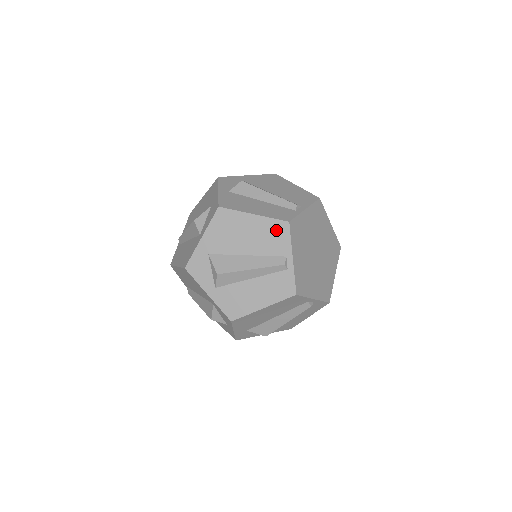
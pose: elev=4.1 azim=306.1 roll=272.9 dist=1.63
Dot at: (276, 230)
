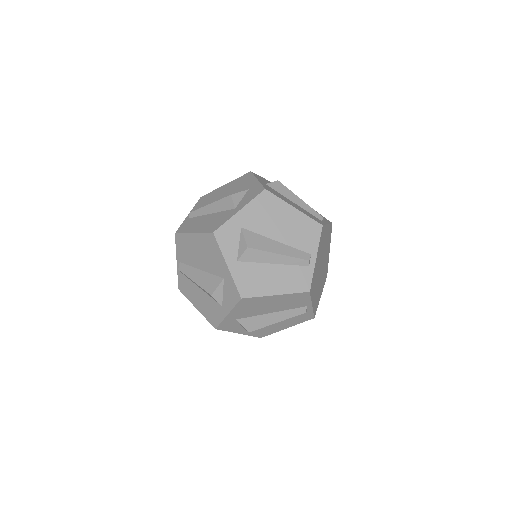
Dot at: (298, 298)
